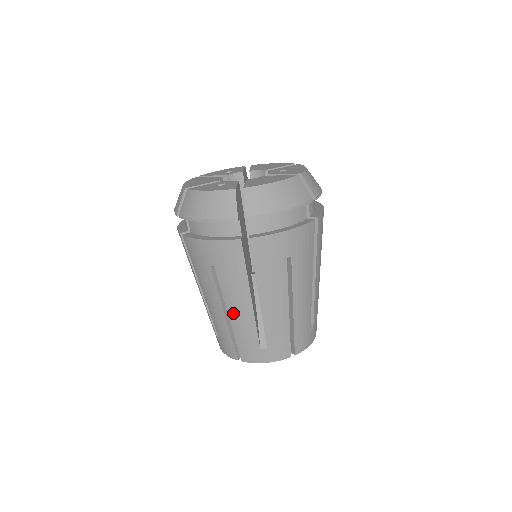
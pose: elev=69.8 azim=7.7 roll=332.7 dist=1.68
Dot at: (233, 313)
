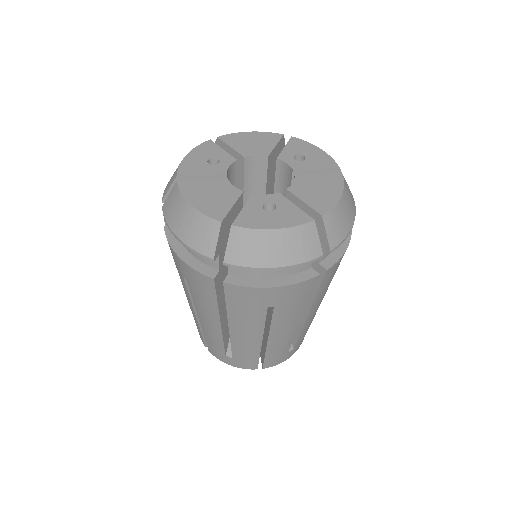
Dot at: (275, 338)
